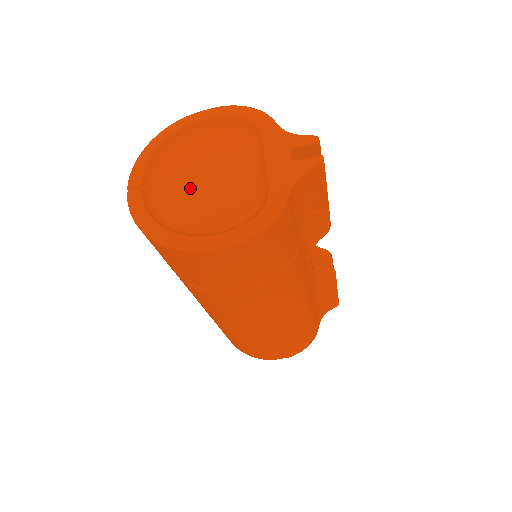
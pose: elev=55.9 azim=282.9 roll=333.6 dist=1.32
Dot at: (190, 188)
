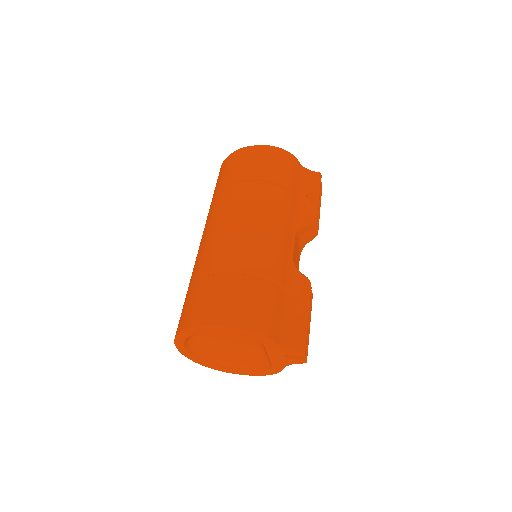
Dot at: (219, 351)
